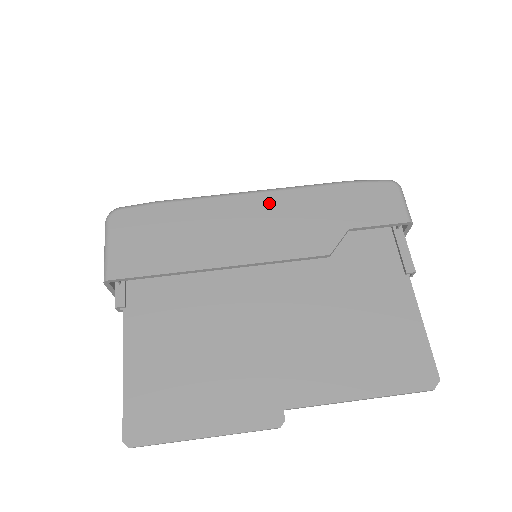
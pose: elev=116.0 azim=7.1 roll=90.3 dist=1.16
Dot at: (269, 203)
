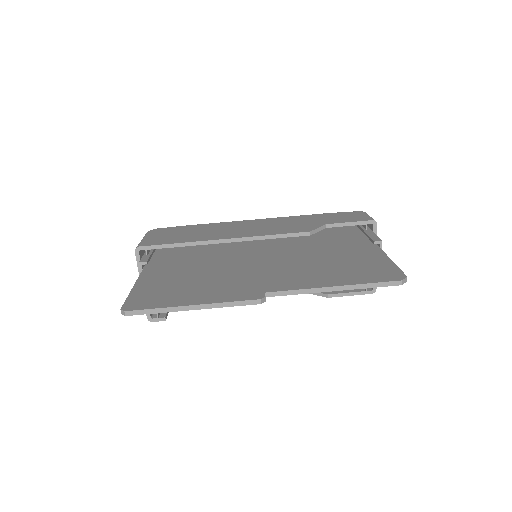
Dot at: (266, 221)
